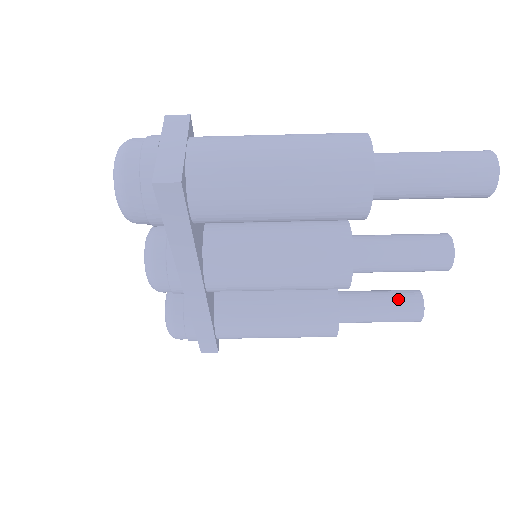
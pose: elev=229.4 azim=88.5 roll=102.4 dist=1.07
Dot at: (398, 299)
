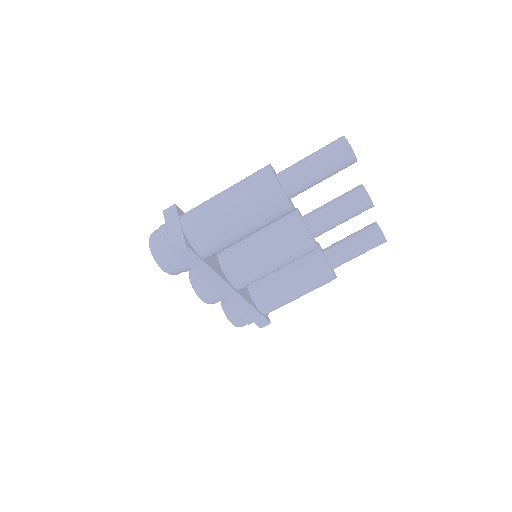
Dot at: (363, 235)
